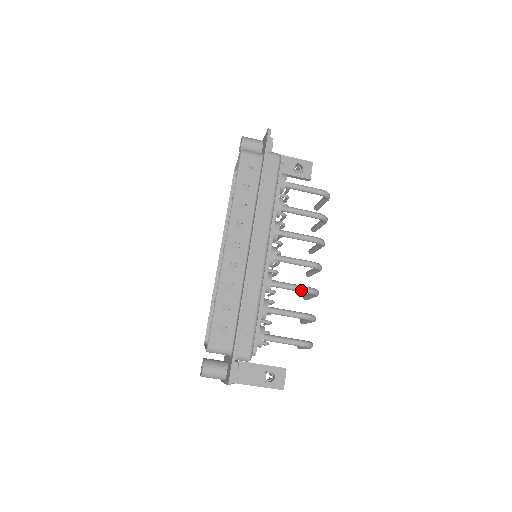
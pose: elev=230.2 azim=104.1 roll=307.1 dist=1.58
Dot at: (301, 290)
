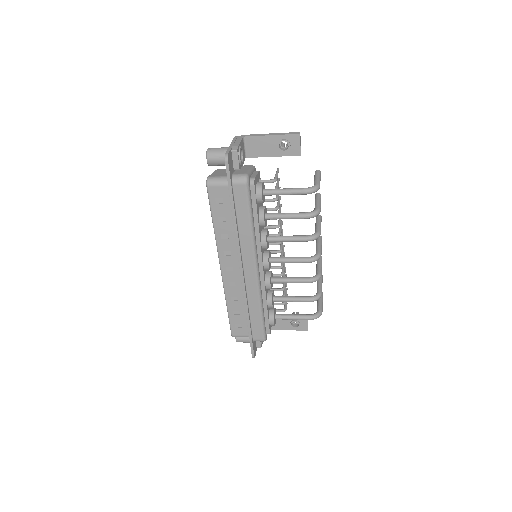
Dot at: occluded
